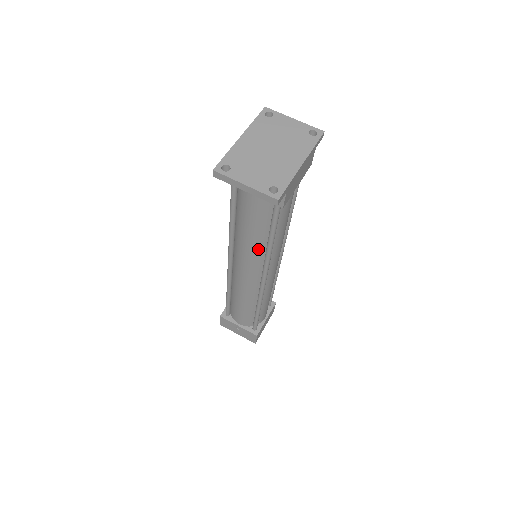
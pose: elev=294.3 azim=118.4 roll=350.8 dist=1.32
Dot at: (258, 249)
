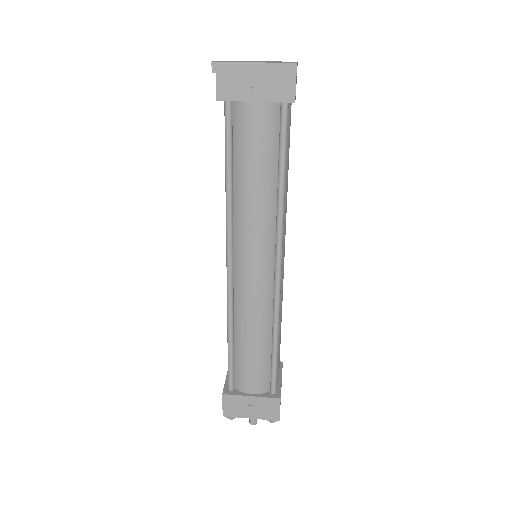
Dot at: (267, 209)
